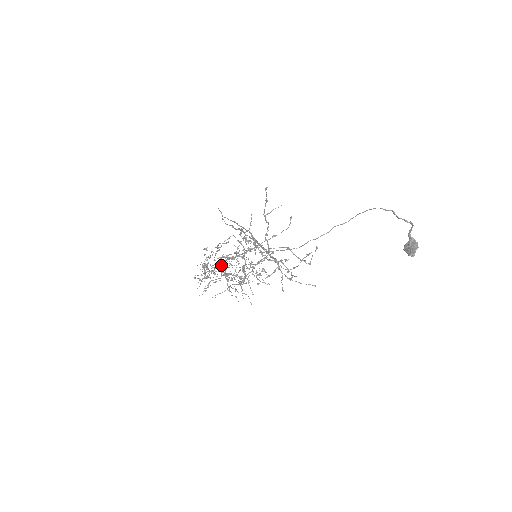
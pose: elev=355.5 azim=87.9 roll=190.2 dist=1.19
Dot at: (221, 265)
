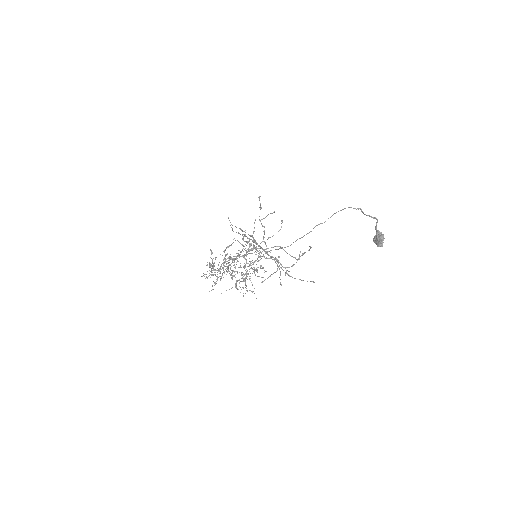
Dot at: occluded
